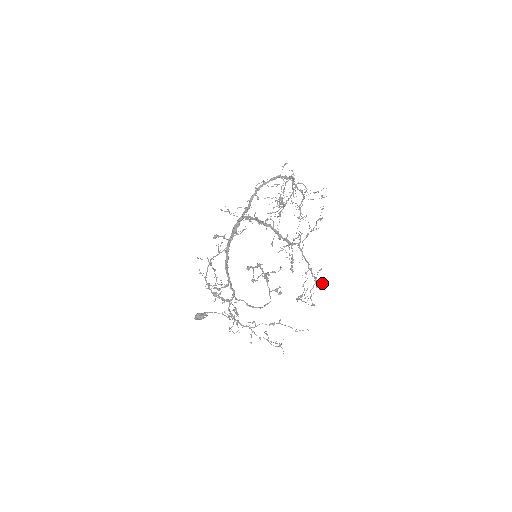
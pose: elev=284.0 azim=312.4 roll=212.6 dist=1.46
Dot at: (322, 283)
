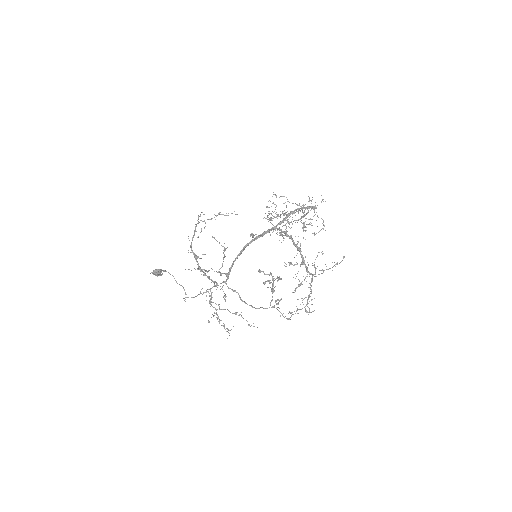
Dot at: (313, 311)
